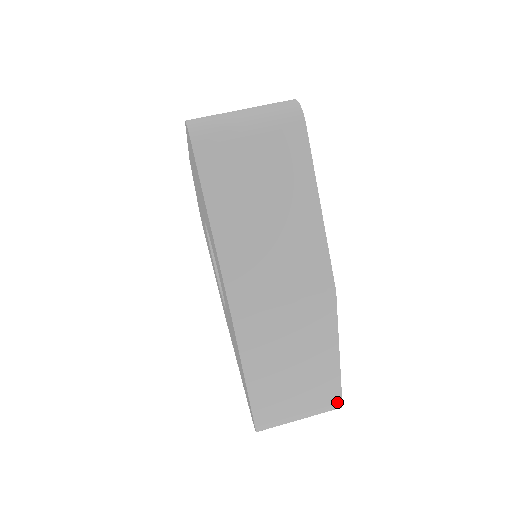
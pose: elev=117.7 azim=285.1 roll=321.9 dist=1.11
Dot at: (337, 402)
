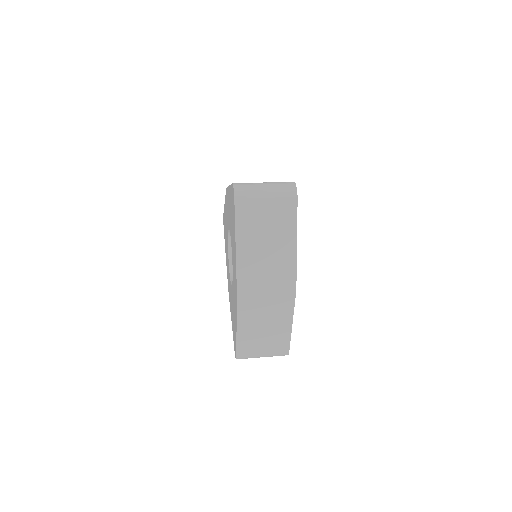
Dot at: (286, 351)
